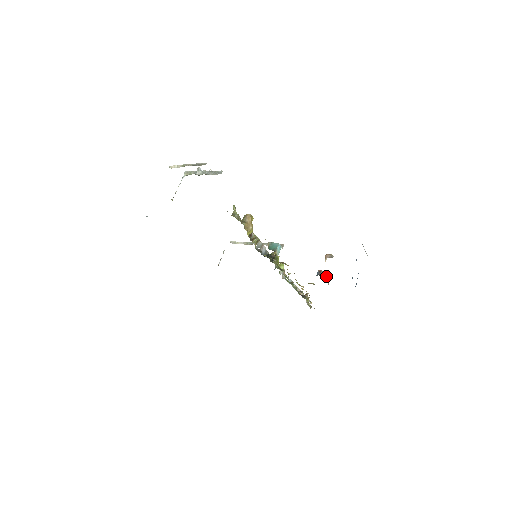
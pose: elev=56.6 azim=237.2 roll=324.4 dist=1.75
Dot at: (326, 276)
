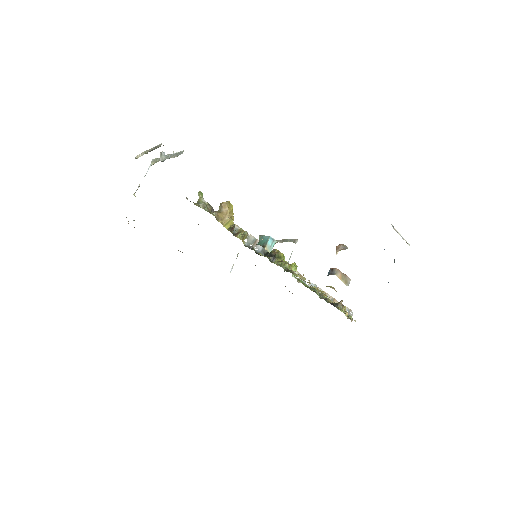
Dot at: (342, 275)
